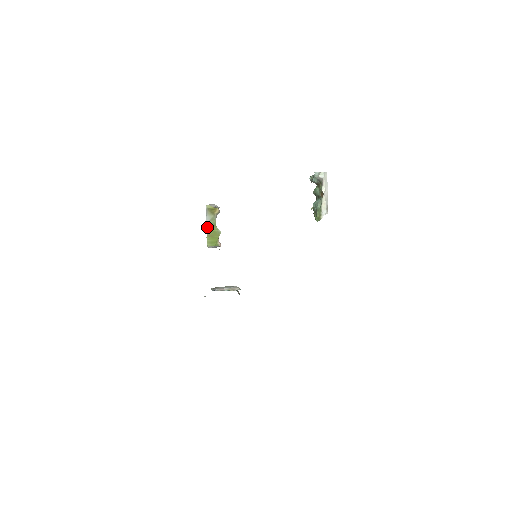
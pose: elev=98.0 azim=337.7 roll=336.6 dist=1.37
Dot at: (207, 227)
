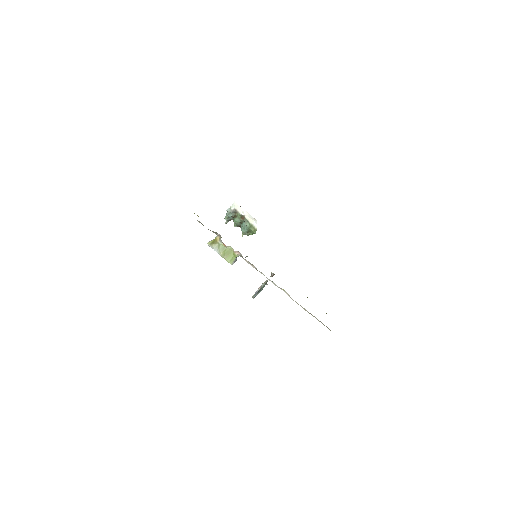
Dot at: (220, 254)
